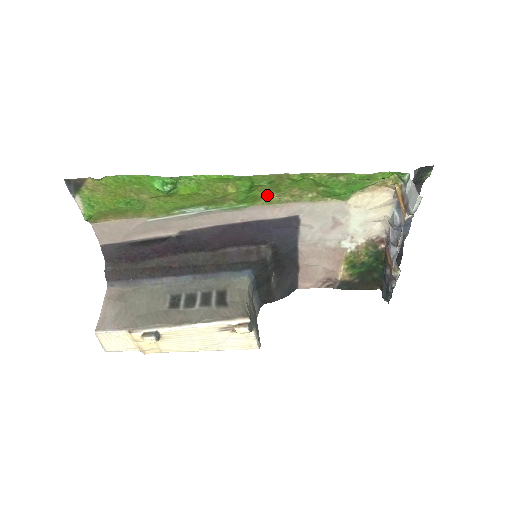
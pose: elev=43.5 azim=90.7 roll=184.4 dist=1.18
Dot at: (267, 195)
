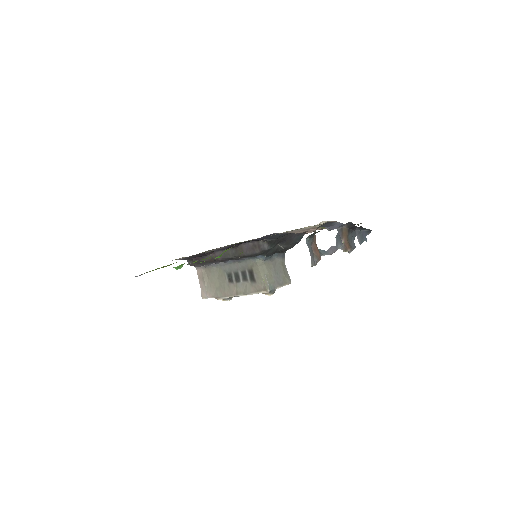
Dot at: occluded
